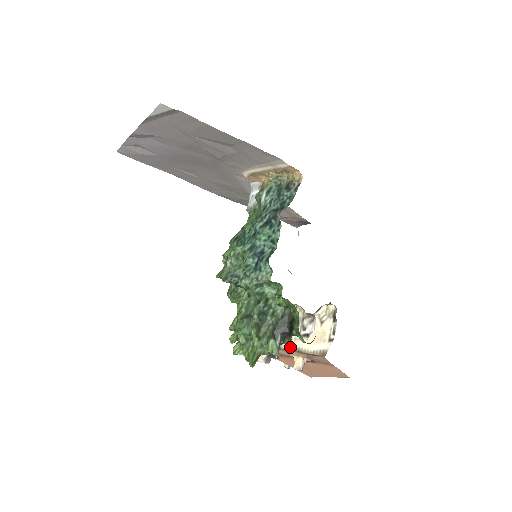
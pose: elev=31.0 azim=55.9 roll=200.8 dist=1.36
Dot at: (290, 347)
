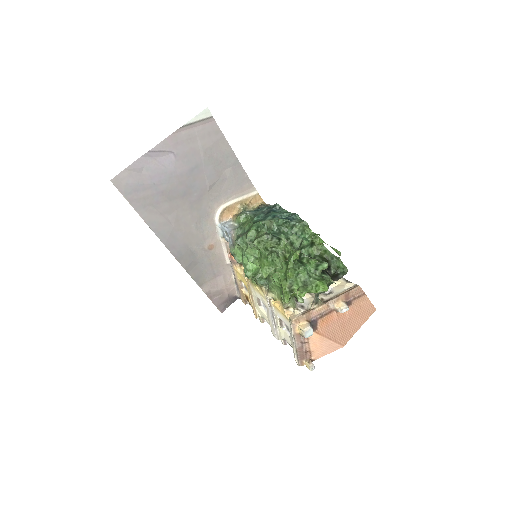
Dot at: (327, 300)
